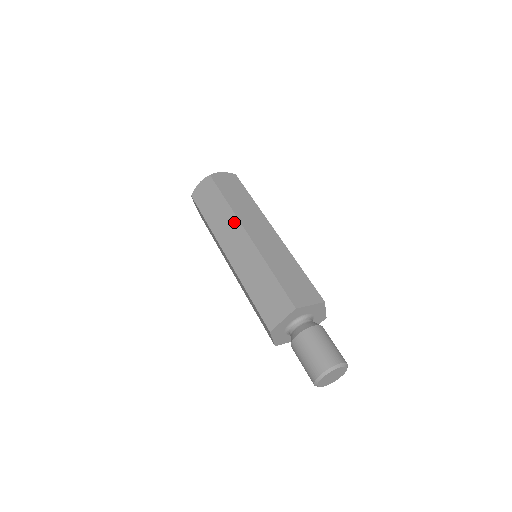
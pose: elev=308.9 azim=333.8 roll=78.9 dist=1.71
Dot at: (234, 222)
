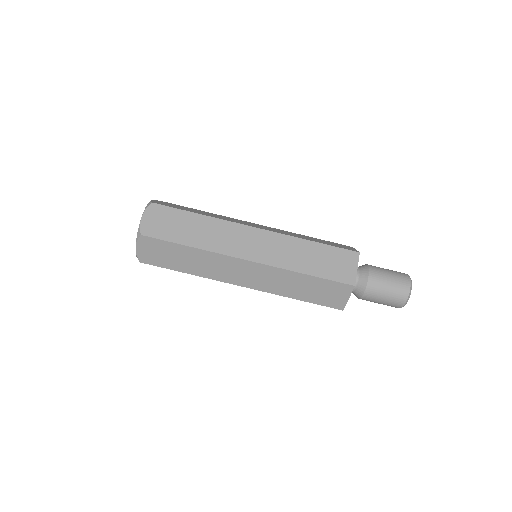
Dot at: (222, 260)
